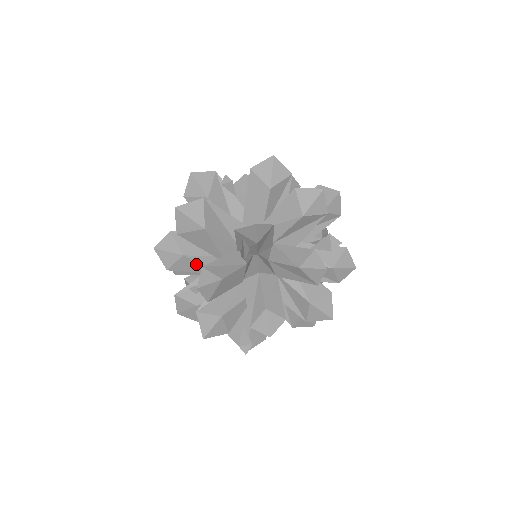
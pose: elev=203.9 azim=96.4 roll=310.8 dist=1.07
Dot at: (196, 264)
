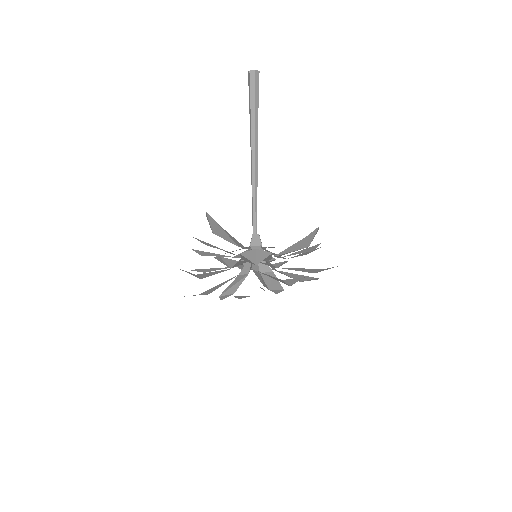
Dot at: occluded
